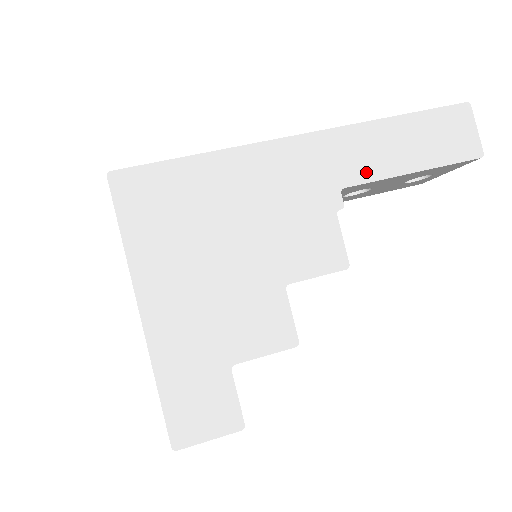
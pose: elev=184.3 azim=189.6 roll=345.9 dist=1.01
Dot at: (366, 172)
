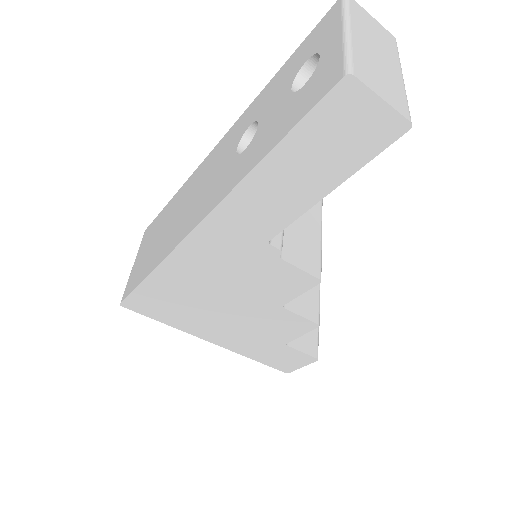
Dot at: (278, 220)
